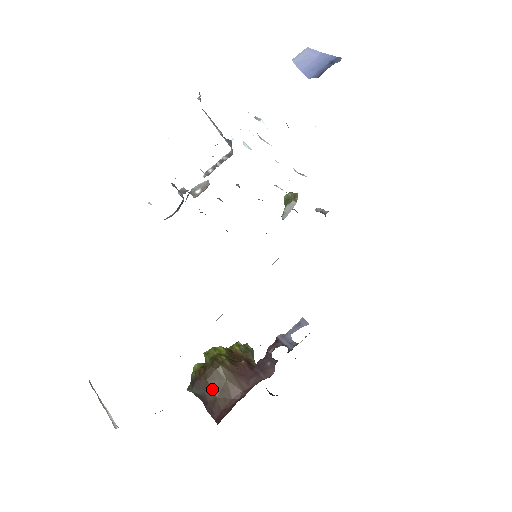
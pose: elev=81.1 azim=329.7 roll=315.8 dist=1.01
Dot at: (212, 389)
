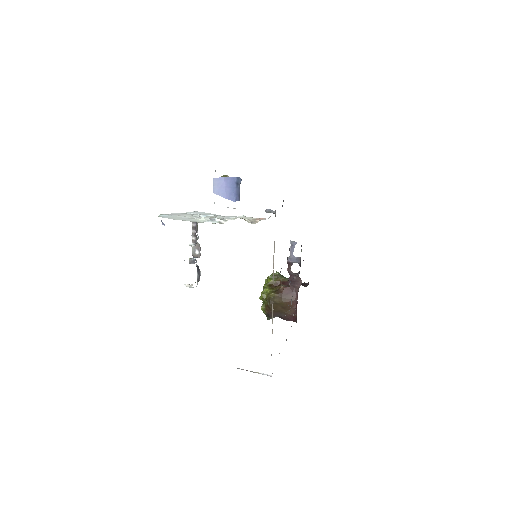
Dot at: (280, 311)
